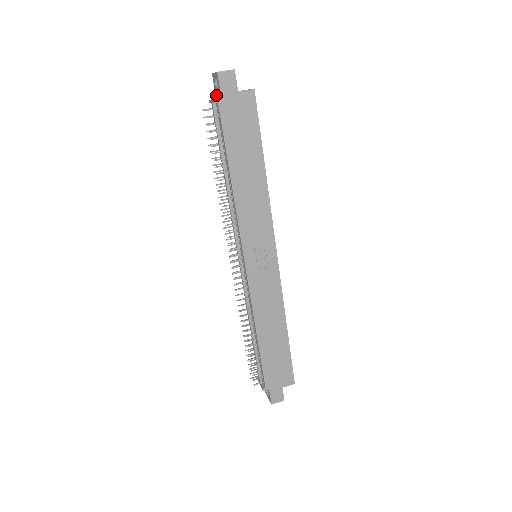
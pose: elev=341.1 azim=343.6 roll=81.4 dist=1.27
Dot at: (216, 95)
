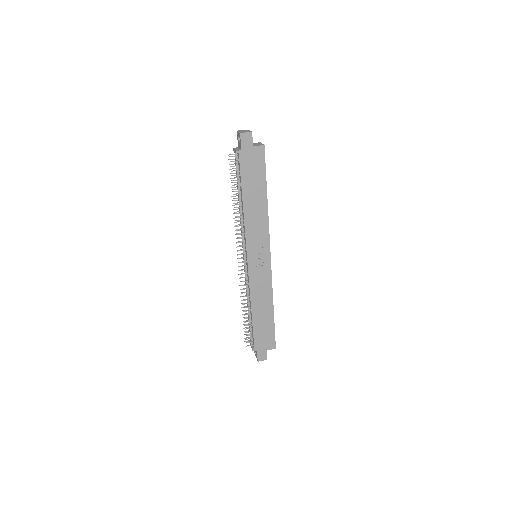
Dot at: (238, 145)
